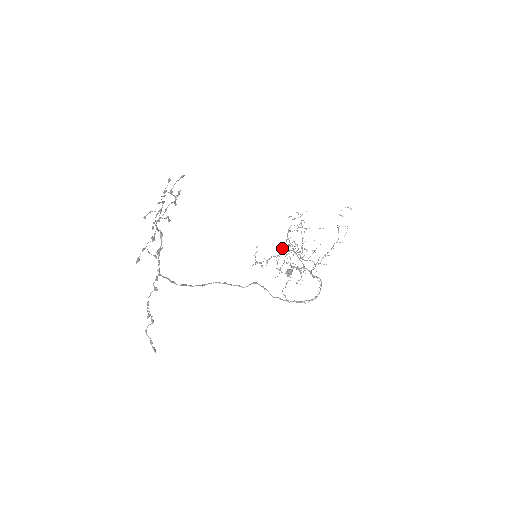
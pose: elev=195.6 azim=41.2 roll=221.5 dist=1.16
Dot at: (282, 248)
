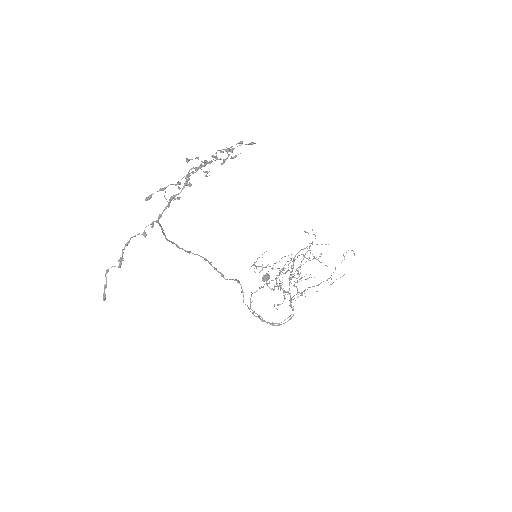
Dot at: occluded
